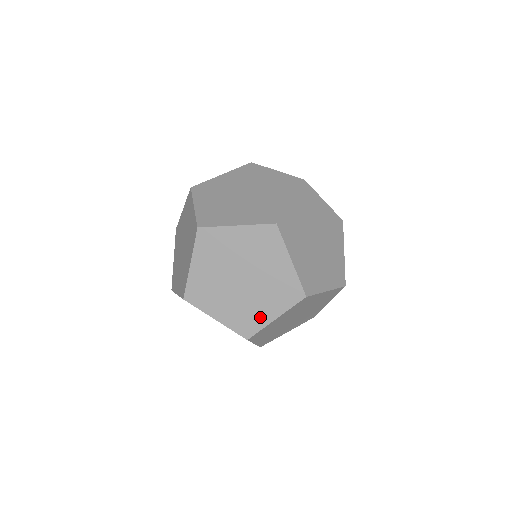
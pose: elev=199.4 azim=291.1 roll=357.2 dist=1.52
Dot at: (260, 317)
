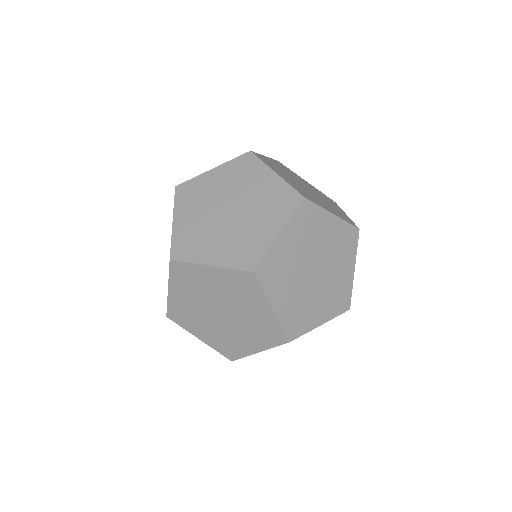
Dot at: (243, 347)
